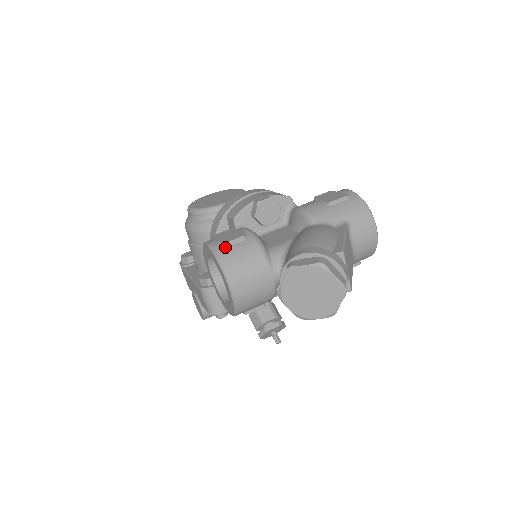
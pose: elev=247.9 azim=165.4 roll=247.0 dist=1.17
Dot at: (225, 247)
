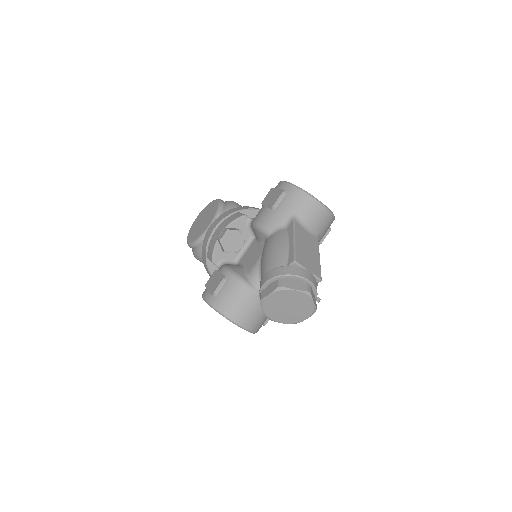
Dot at: (215, 296)
